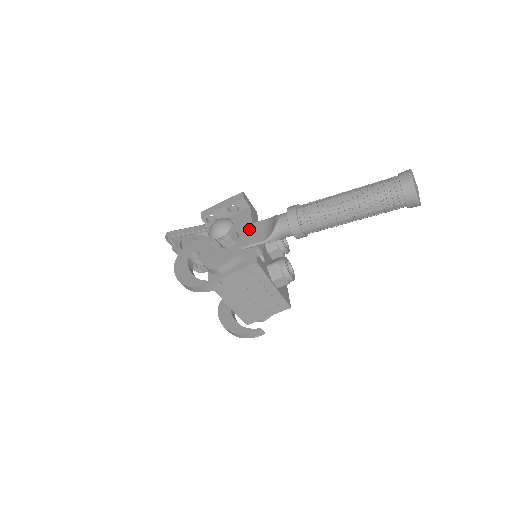
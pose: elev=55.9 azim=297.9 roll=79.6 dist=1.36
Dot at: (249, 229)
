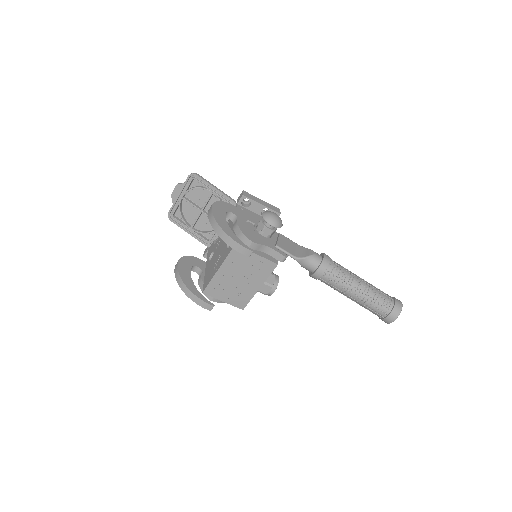
Dot at: (284, 239)
